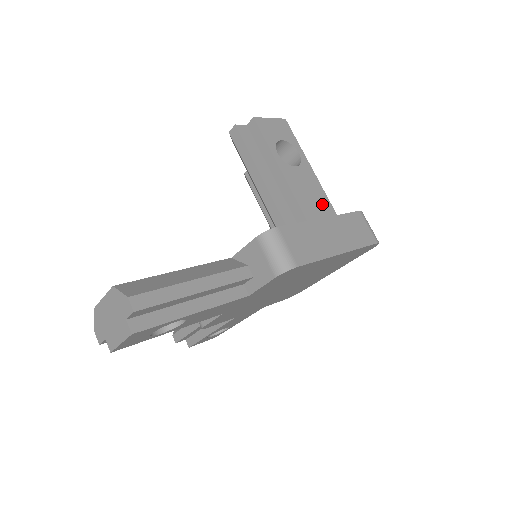
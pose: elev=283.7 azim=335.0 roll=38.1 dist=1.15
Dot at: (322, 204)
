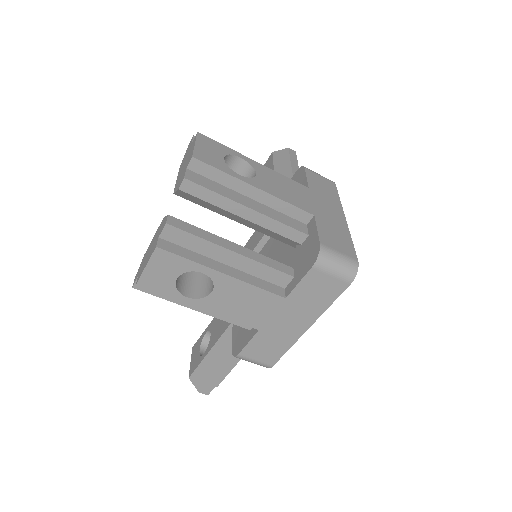
Dot at: (263, 302)
